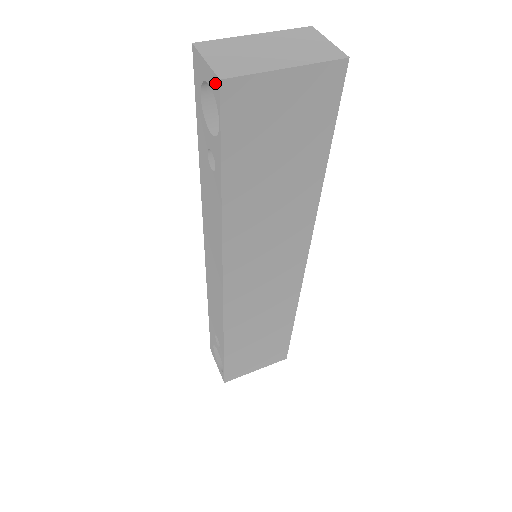
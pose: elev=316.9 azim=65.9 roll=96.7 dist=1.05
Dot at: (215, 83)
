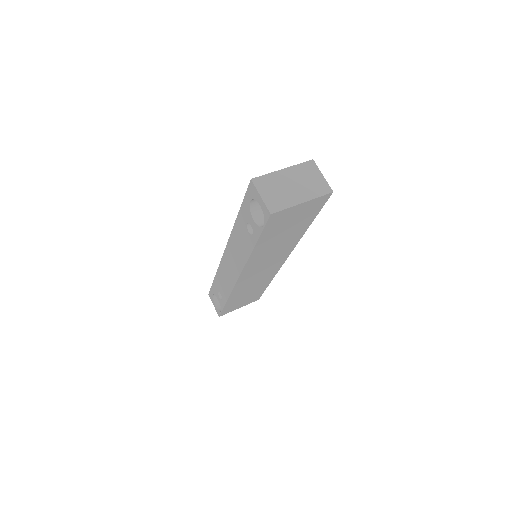
Dot at: (266, 211)
